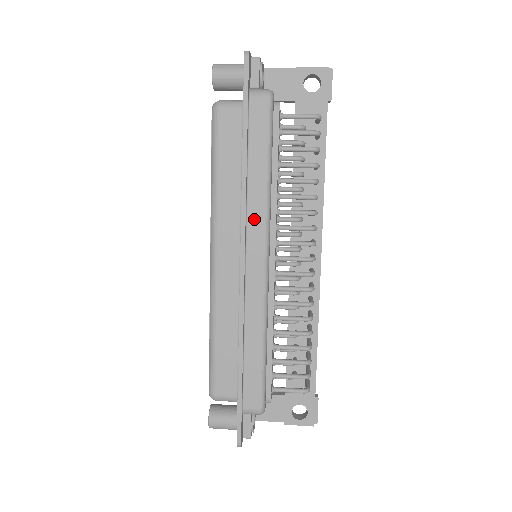
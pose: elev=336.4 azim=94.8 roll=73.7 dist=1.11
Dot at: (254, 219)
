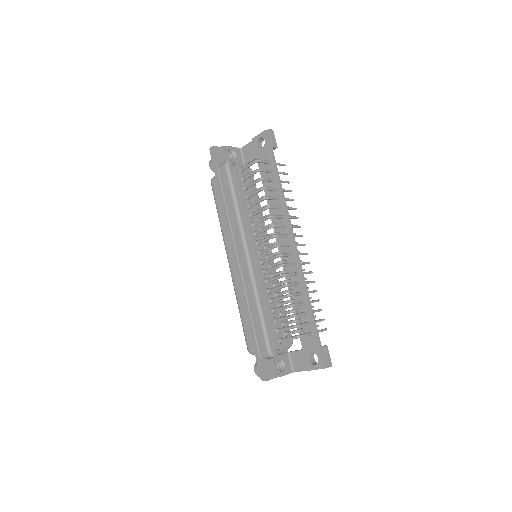
Dot at: (235, 233)
